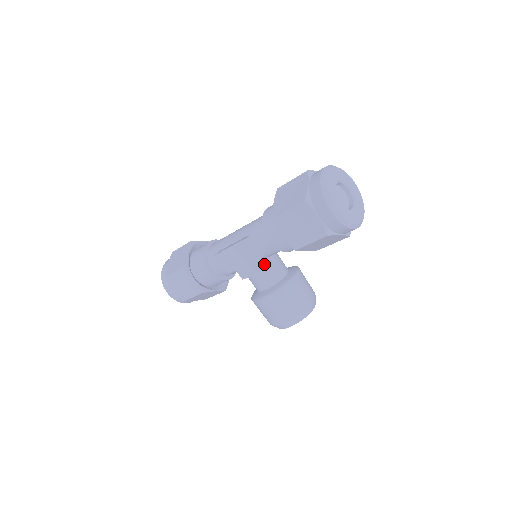
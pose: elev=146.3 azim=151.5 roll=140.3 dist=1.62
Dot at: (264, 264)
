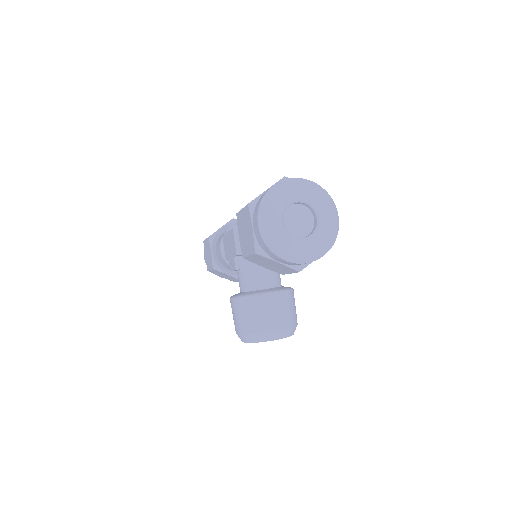
Dot at: (248, 265)
